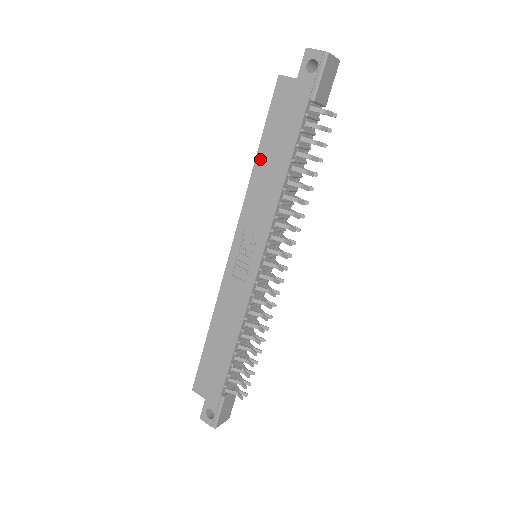
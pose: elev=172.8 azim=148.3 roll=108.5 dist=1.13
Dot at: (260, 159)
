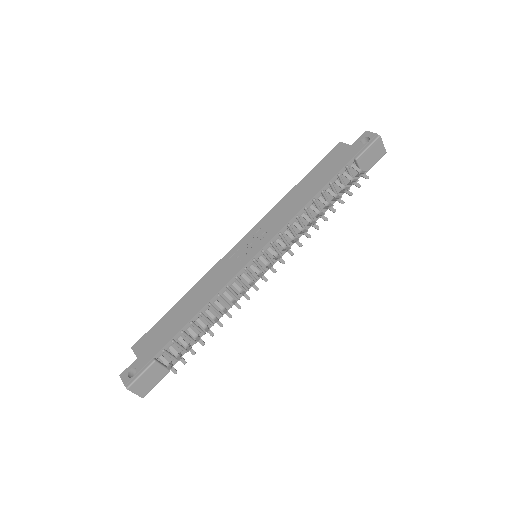
Dot at: (299, 186)
